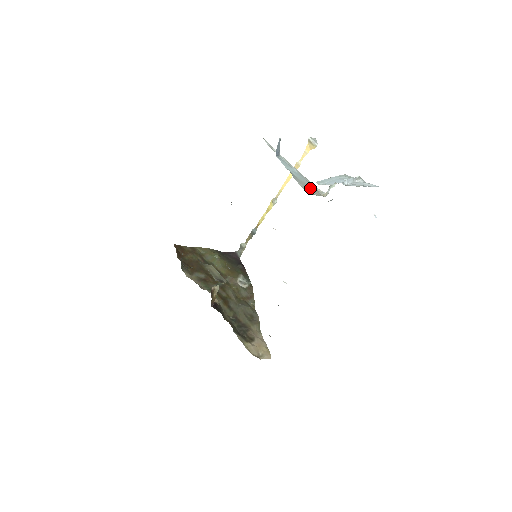
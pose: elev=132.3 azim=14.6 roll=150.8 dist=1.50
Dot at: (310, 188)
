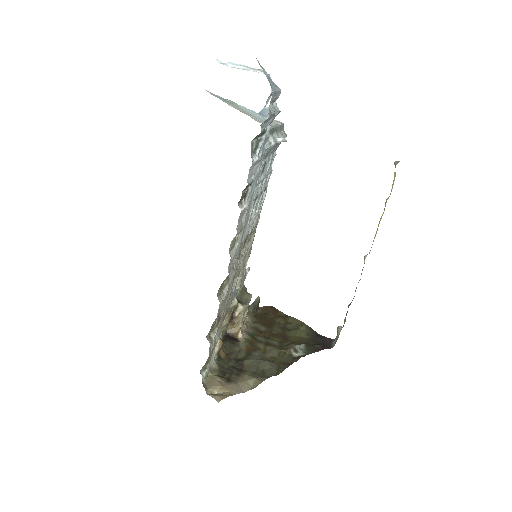
Dot at: (238, 108)
